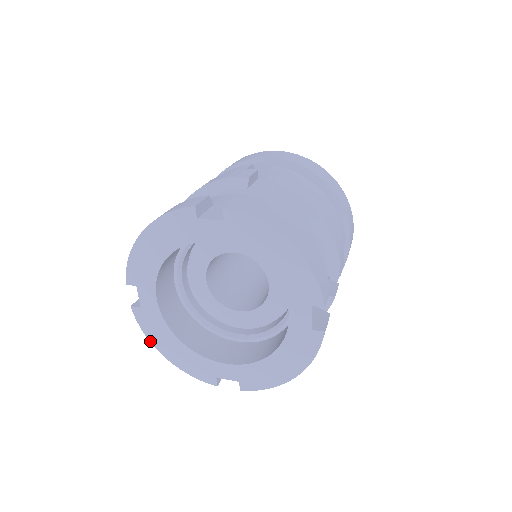
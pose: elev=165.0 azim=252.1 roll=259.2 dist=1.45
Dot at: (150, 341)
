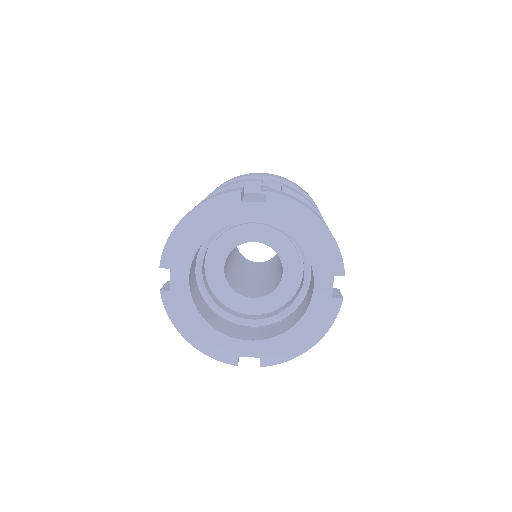
Dot at: (174, 325)
